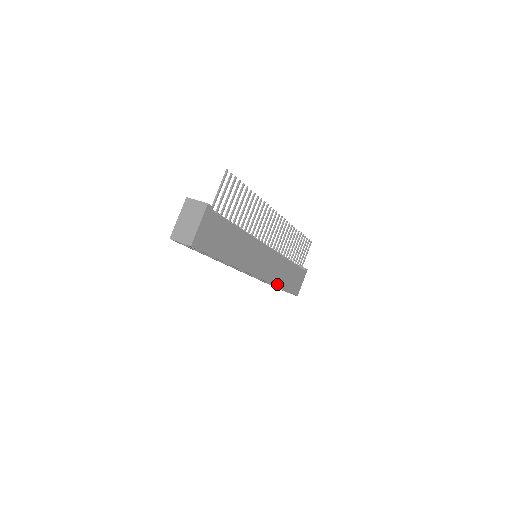
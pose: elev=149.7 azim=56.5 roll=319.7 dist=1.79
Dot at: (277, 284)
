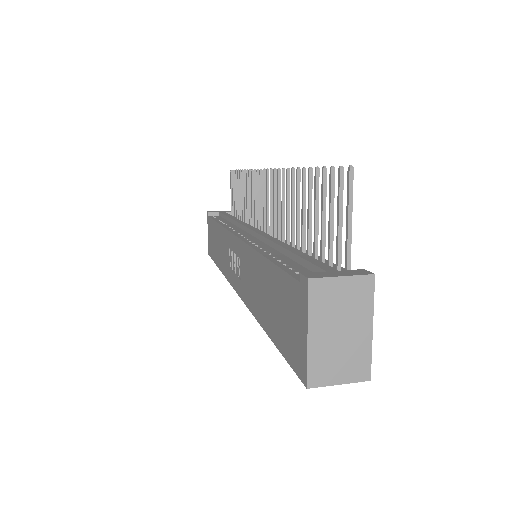
Dot at: occluded
